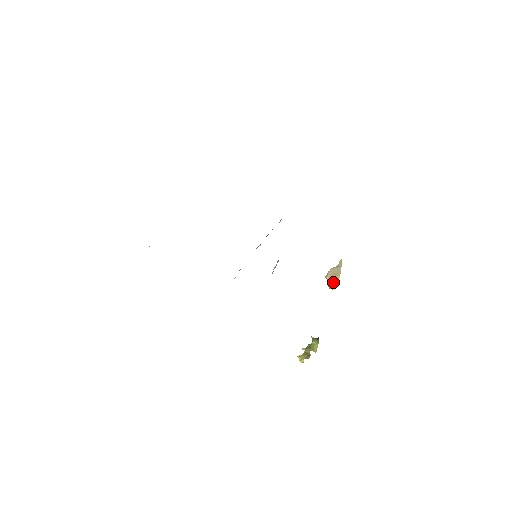
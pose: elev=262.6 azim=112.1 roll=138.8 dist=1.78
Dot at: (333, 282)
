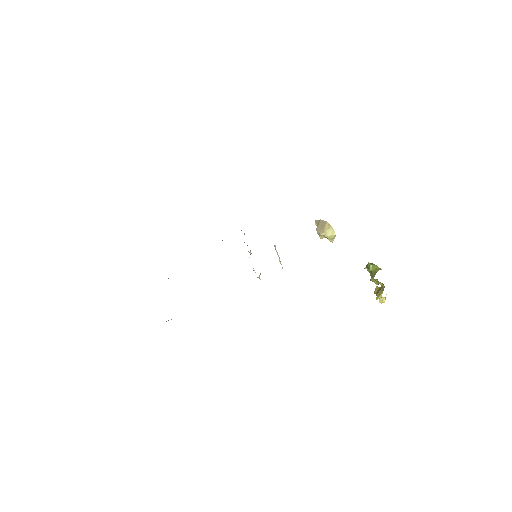
Dot at: (328, 230)
